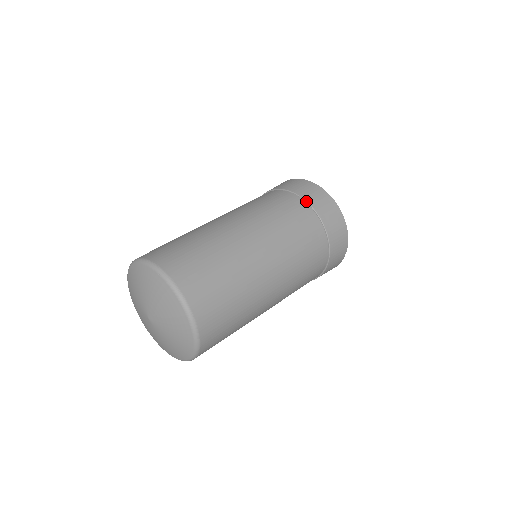
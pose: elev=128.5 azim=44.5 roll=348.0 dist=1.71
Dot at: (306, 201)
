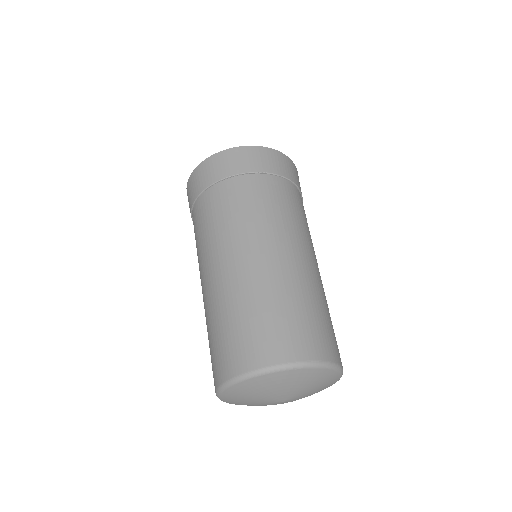
Dot at: (264, 173)
